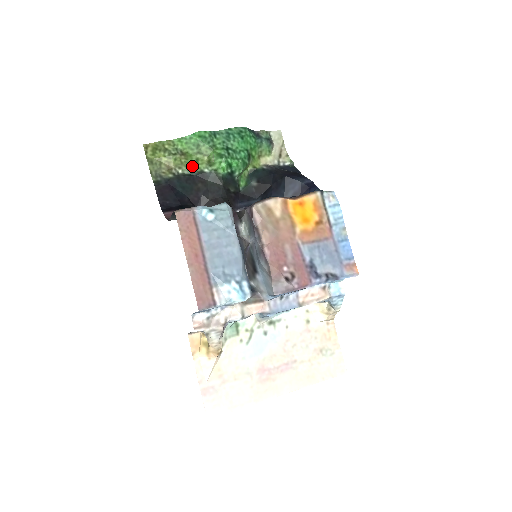
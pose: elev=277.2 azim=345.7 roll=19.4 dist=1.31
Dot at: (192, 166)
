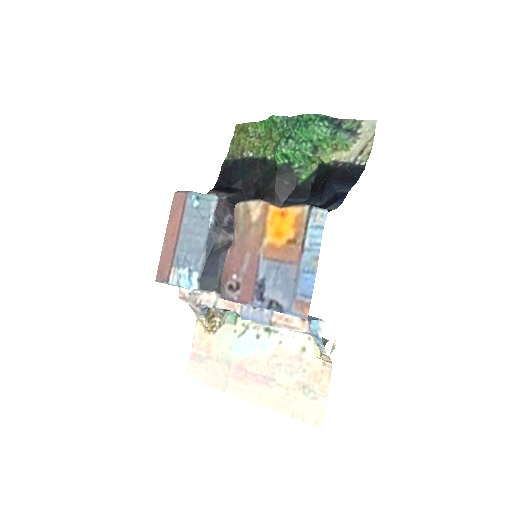
Dot at: (261, 151)
